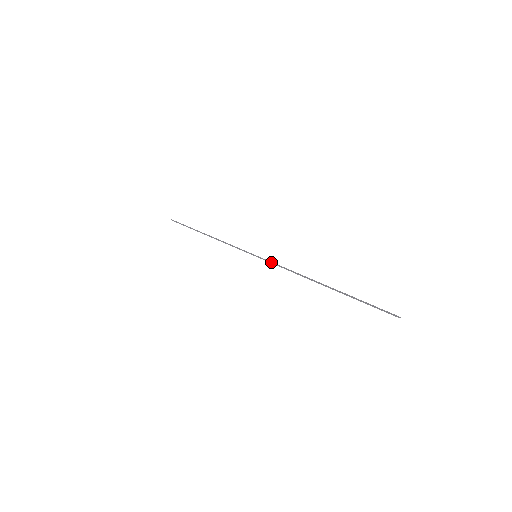
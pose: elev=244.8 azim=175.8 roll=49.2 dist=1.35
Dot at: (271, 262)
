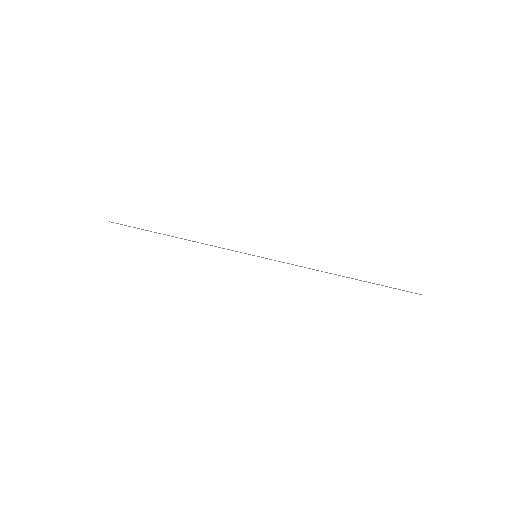
Dot at: (278, 261)
